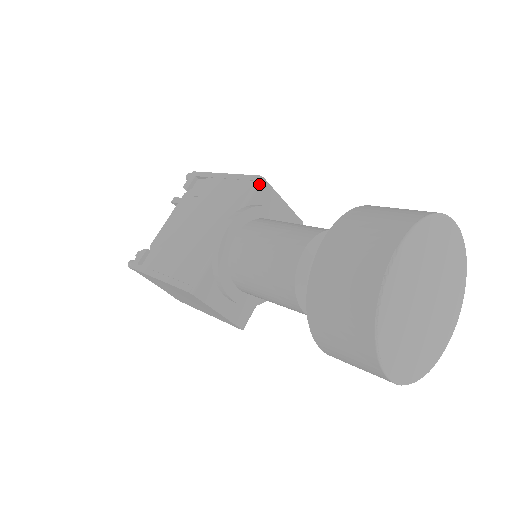
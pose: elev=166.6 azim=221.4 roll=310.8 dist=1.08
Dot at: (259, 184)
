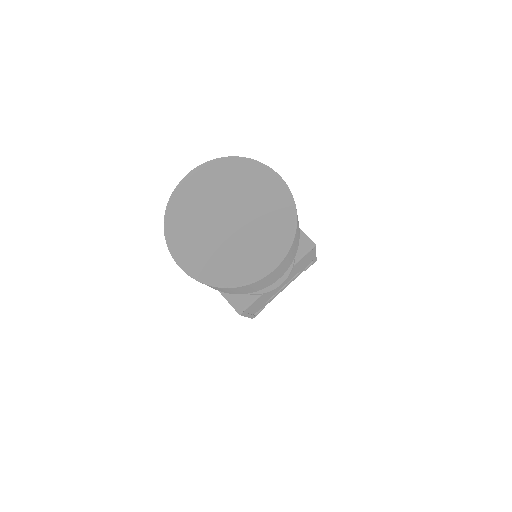
Dot at: occluded
